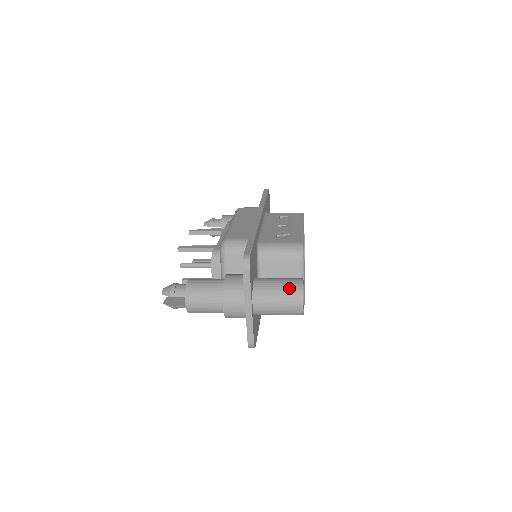
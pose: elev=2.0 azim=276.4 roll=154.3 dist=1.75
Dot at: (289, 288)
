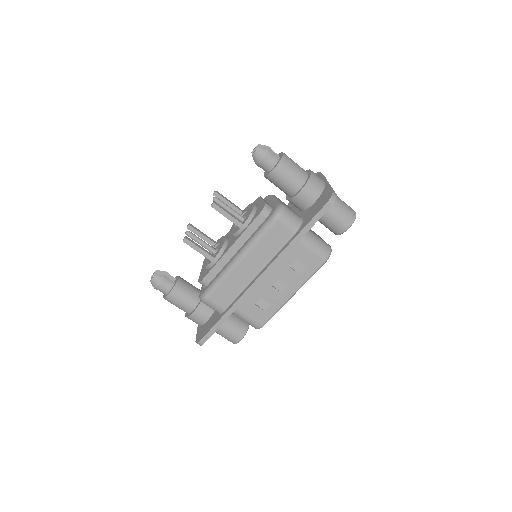
Dot at: occluded
